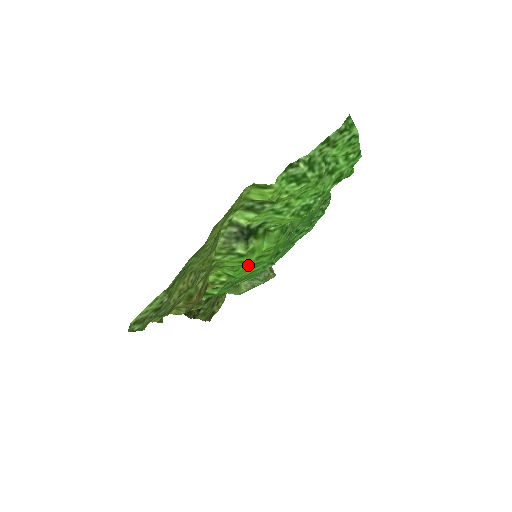
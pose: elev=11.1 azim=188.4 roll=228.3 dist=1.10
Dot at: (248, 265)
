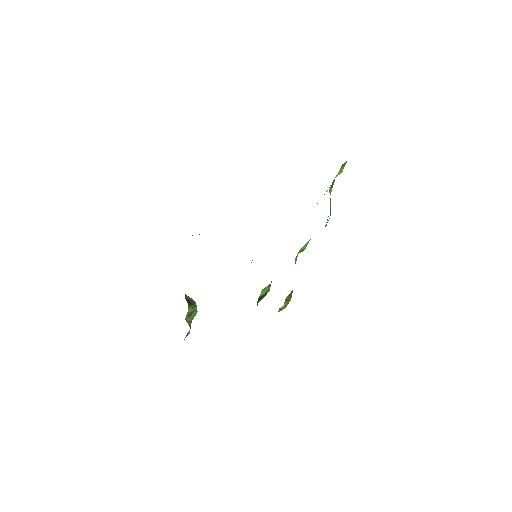
Dot at: occluded
